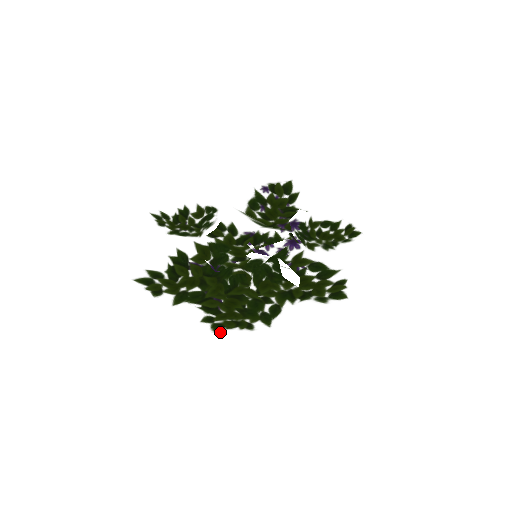
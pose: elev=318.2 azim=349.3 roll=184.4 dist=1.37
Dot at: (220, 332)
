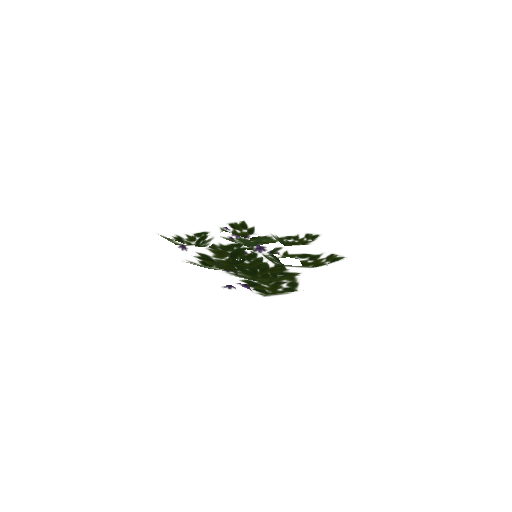
Dot at: occluded
